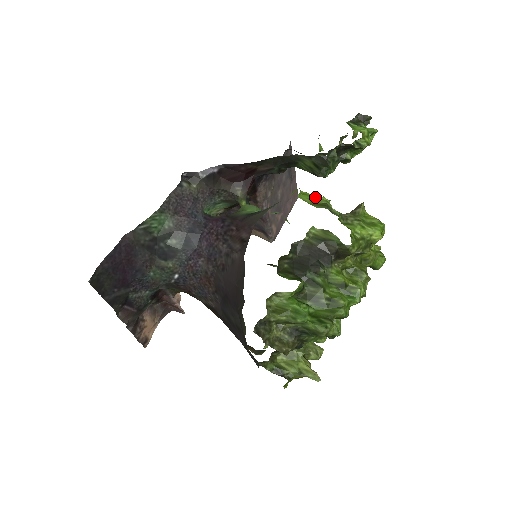
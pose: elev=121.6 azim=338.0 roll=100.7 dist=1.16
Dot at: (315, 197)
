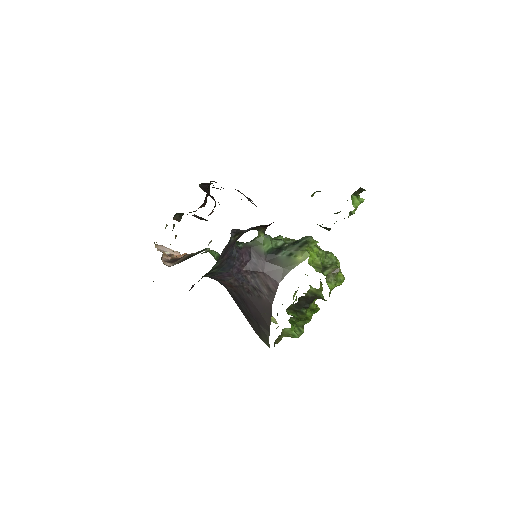
Dot at: (315, 257)
